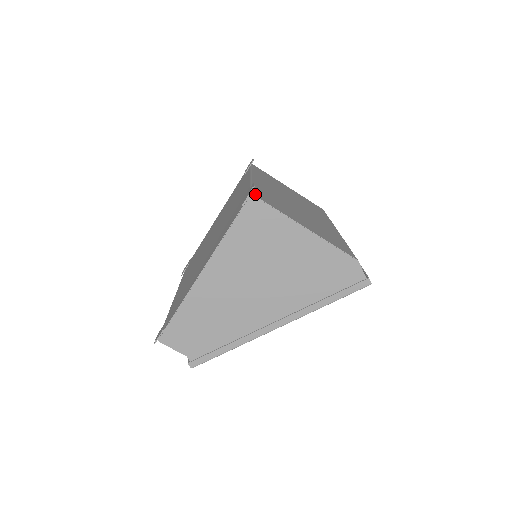
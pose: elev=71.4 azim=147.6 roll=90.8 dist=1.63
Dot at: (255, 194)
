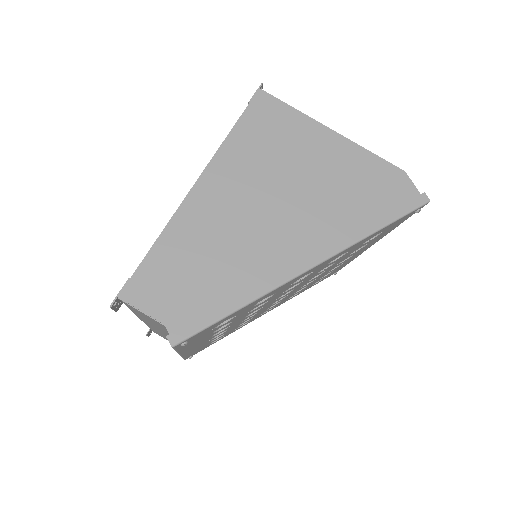
Dot at: occluded
